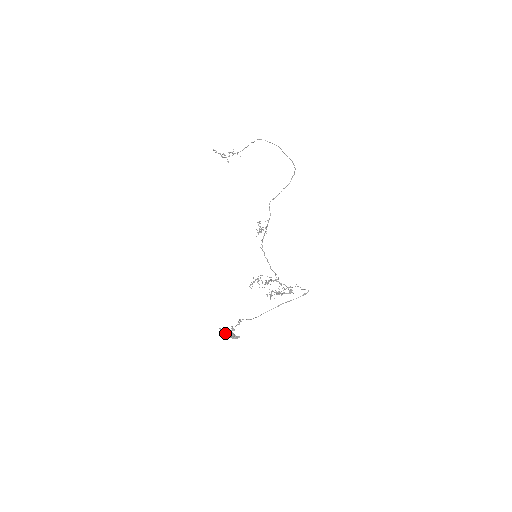
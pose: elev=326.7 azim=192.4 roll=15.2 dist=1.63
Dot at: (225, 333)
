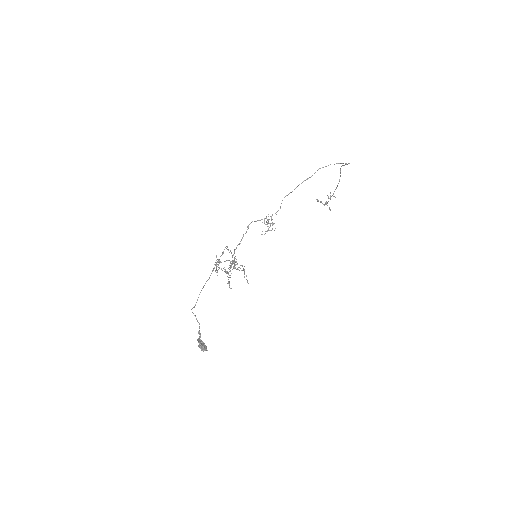
Dot at: occluded
